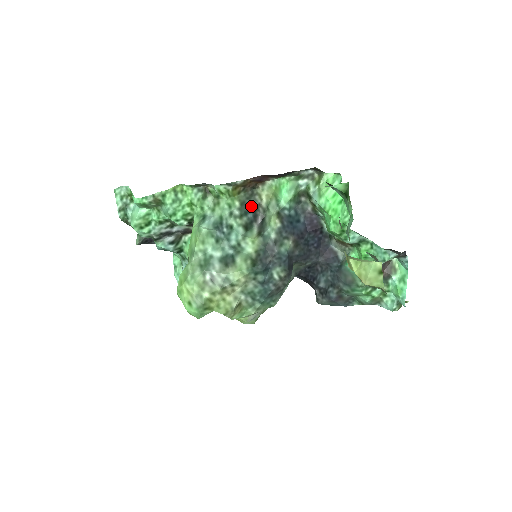
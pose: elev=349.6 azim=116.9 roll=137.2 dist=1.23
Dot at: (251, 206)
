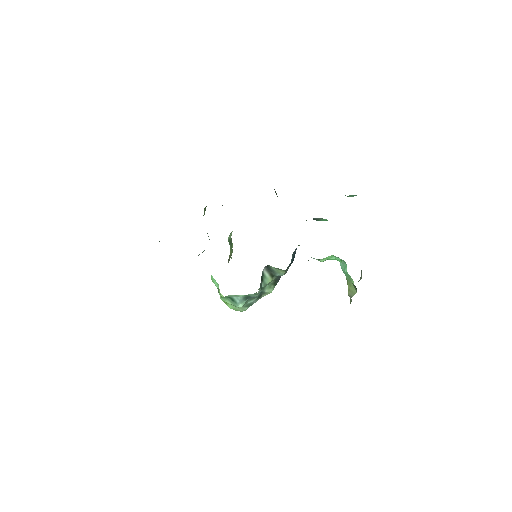
Dot at: occluded
